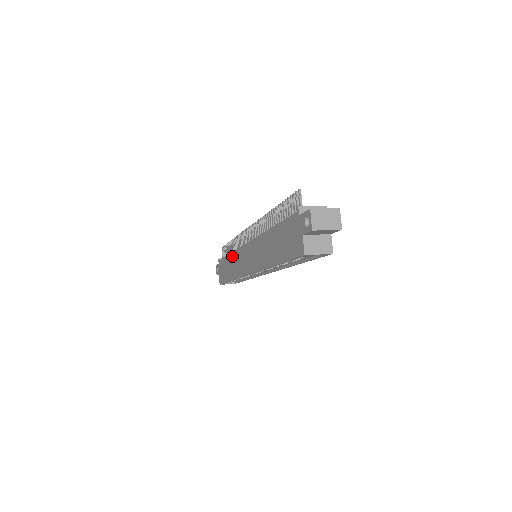
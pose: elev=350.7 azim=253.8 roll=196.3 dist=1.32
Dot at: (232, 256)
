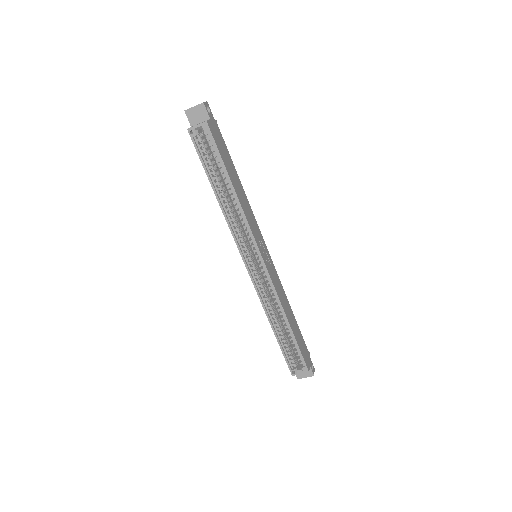
Dot at: occluded
